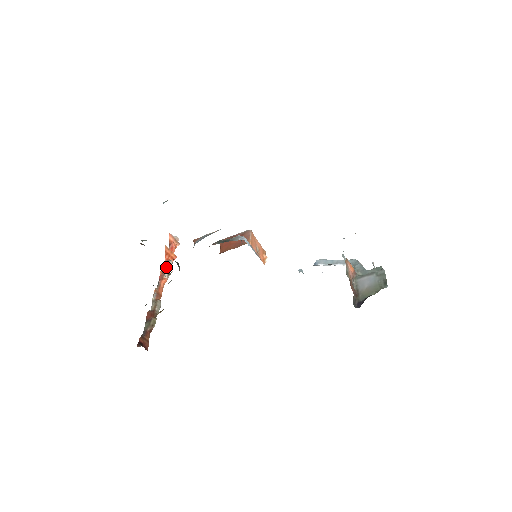
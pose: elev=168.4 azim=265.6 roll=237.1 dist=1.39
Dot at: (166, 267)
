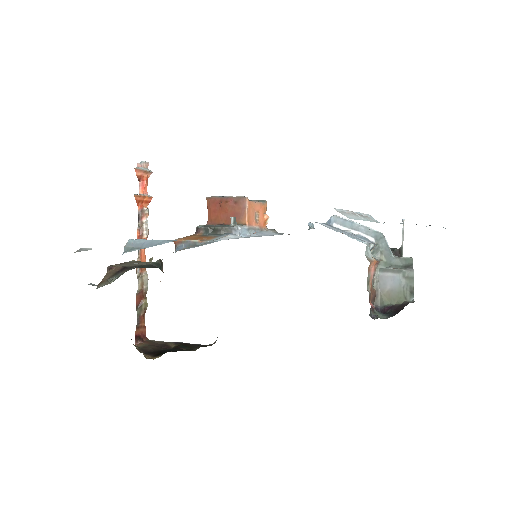
Dot at: (142, 220)
